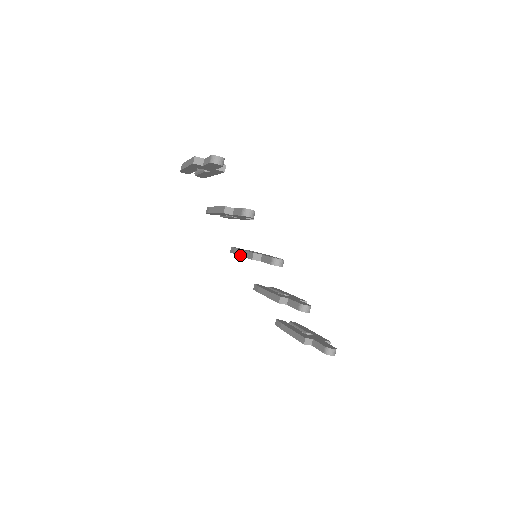
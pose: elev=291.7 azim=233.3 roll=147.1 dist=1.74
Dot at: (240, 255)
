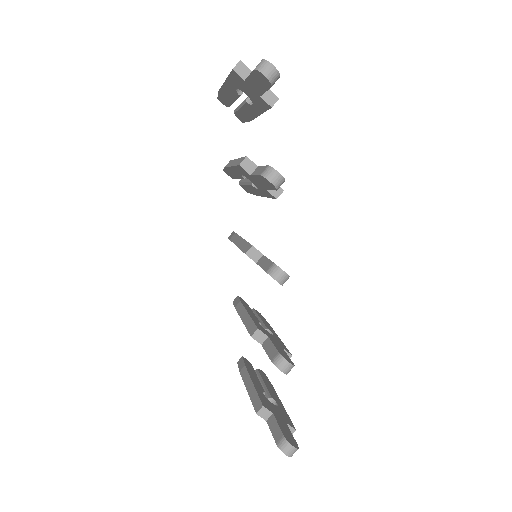
Dot at: (235, 243)
